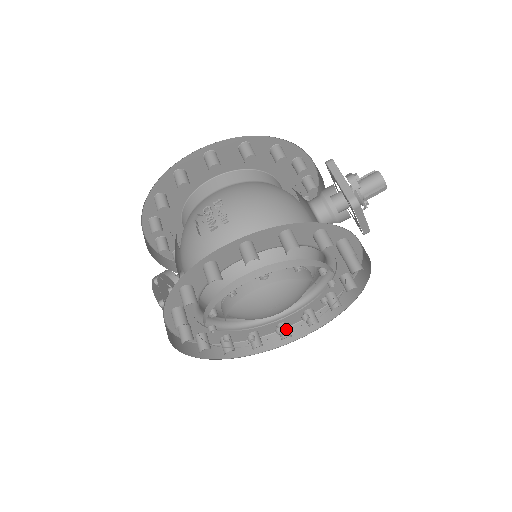
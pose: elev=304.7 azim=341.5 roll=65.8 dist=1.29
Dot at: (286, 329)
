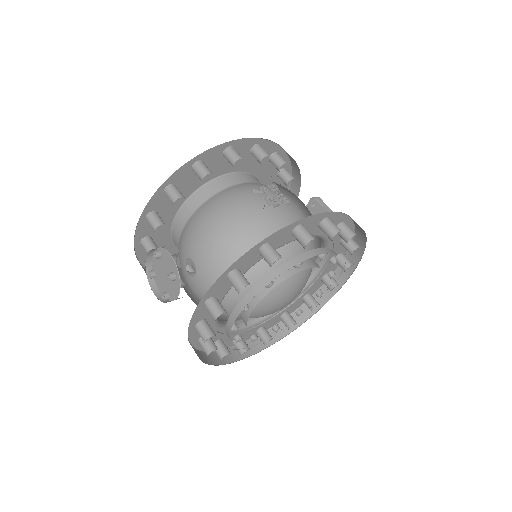
Dot at: (245, 342)
